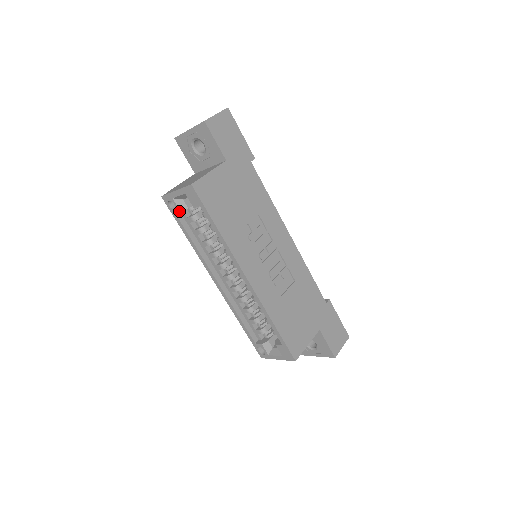
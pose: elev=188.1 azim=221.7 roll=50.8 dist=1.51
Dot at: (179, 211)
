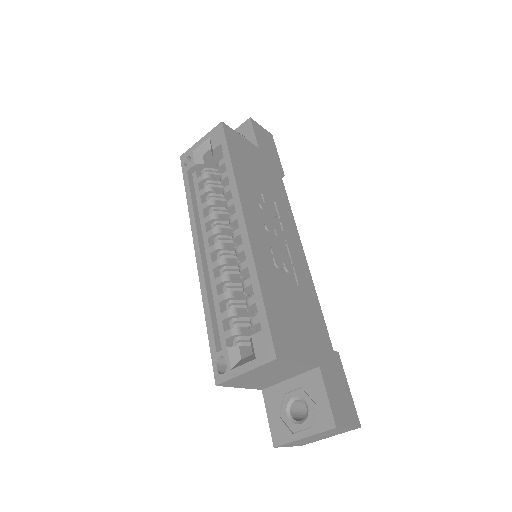
Dot at: (193, 164)
